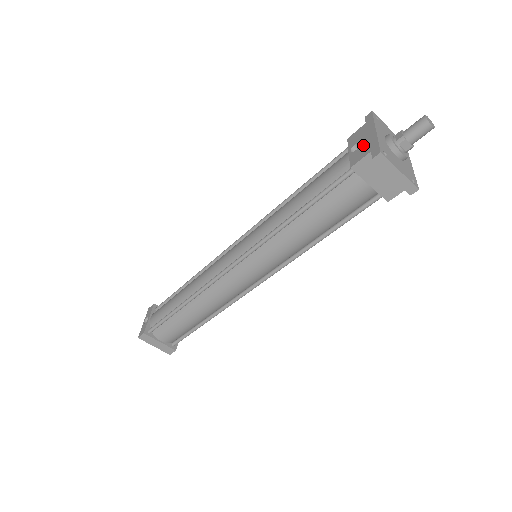
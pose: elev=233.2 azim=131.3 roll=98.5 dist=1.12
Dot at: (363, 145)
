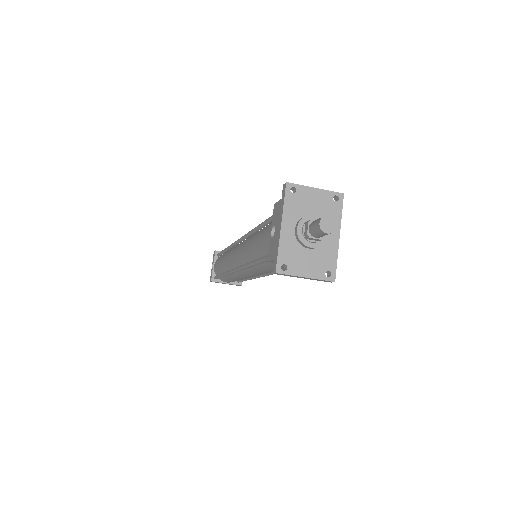
Dot at: (274, 239)
